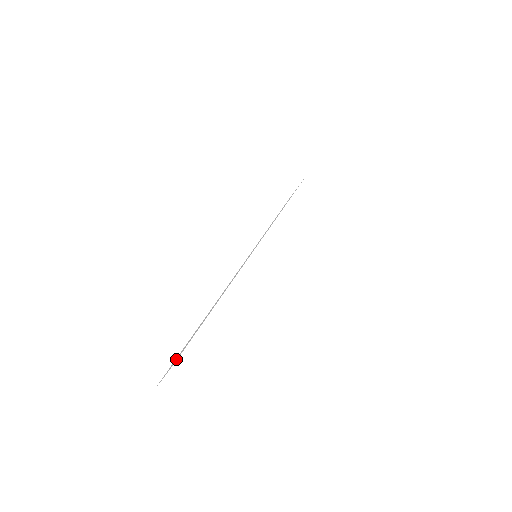
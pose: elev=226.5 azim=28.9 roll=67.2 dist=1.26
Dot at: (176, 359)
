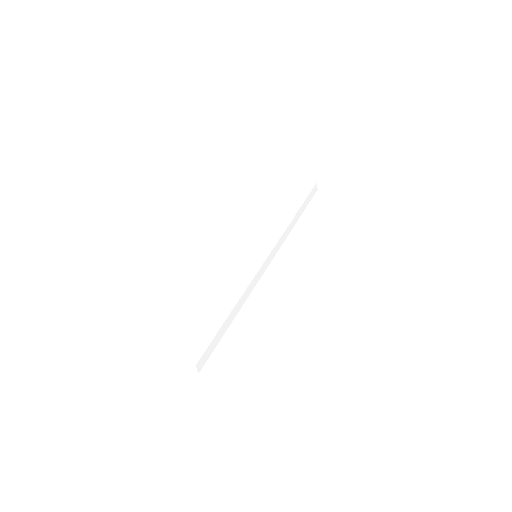
Dot at: (189, 348)
